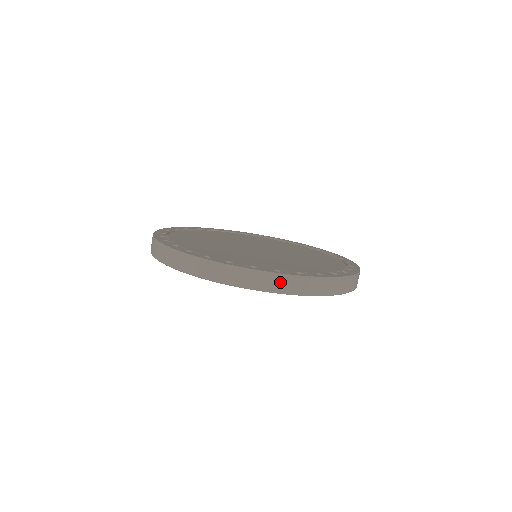
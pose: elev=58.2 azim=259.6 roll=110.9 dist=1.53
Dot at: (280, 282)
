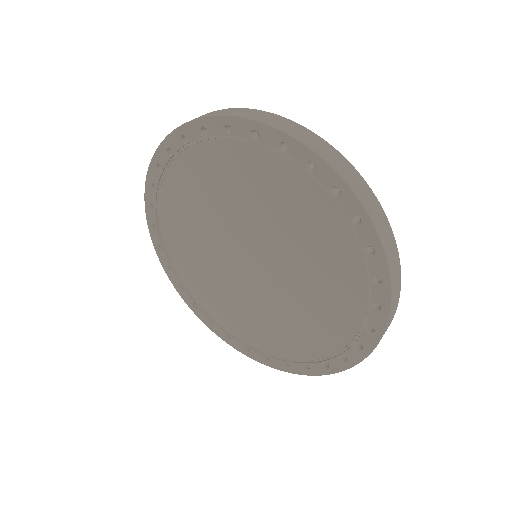
Dot at: (377, 211)
